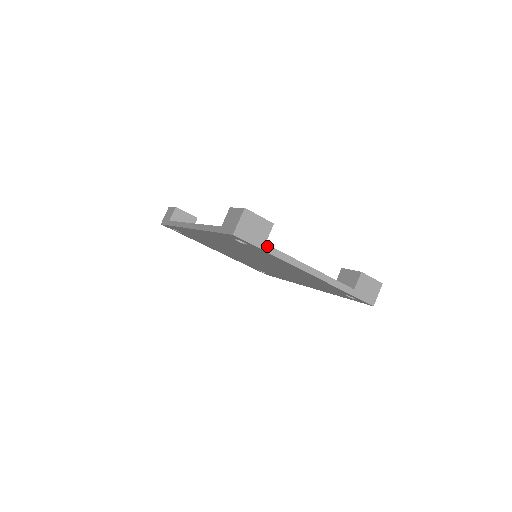
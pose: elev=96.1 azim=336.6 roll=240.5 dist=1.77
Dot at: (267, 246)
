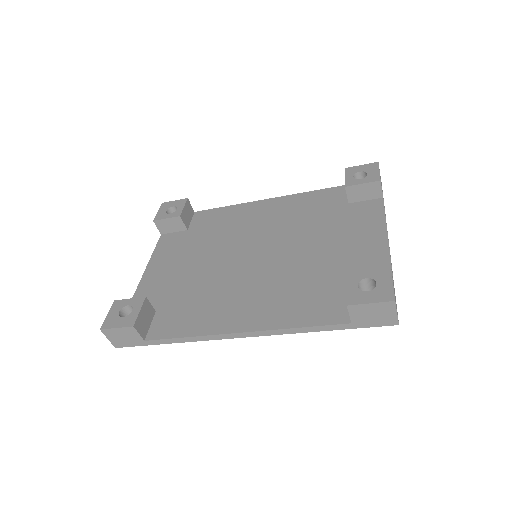
Dot at: occluded
